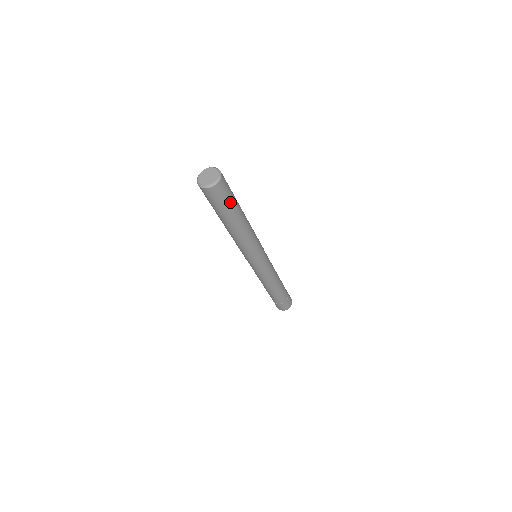
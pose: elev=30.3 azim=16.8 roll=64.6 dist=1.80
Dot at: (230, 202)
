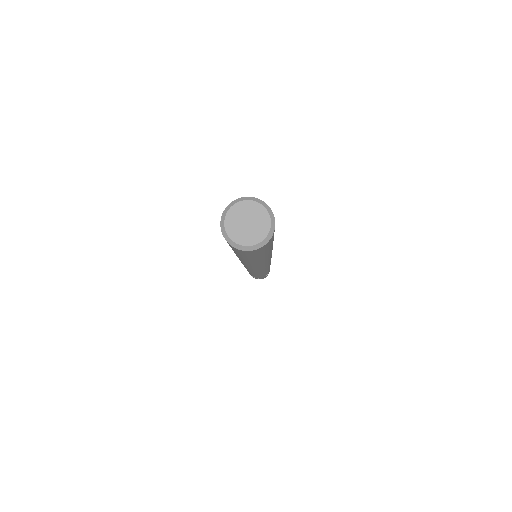
Dot at: (273, 239)
